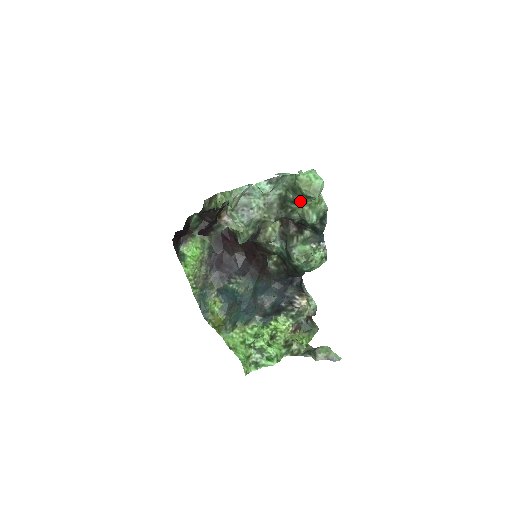
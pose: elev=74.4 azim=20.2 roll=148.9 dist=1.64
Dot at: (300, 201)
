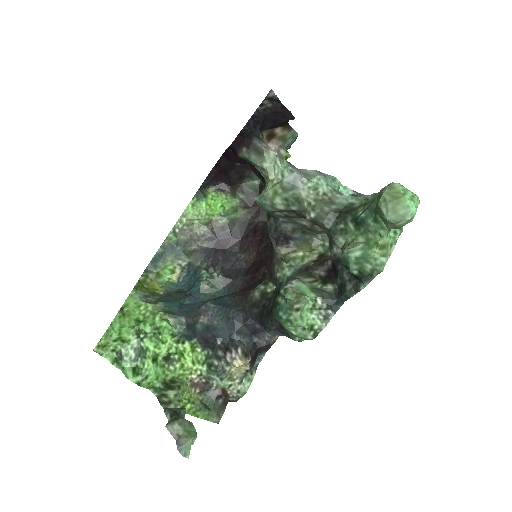
Dot at: (364, 220)
